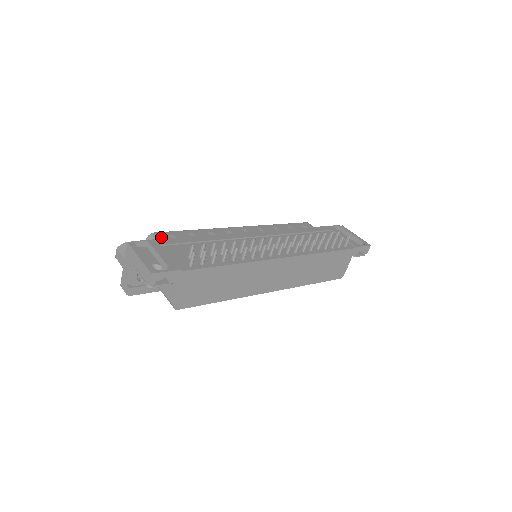
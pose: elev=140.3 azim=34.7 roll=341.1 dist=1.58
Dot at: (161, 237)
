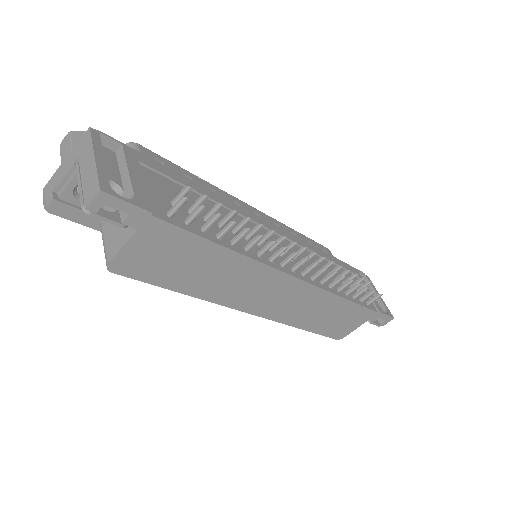
Dot at: occluded
